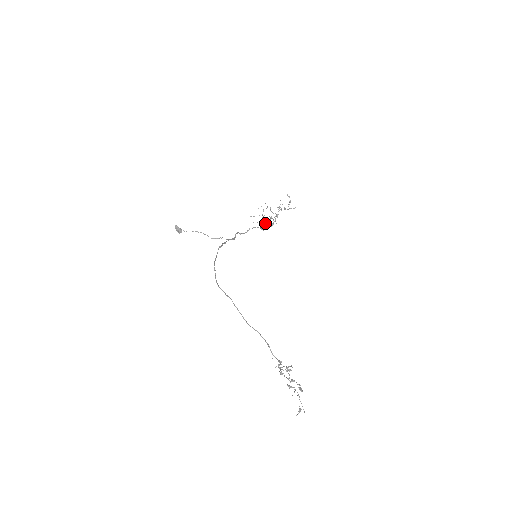
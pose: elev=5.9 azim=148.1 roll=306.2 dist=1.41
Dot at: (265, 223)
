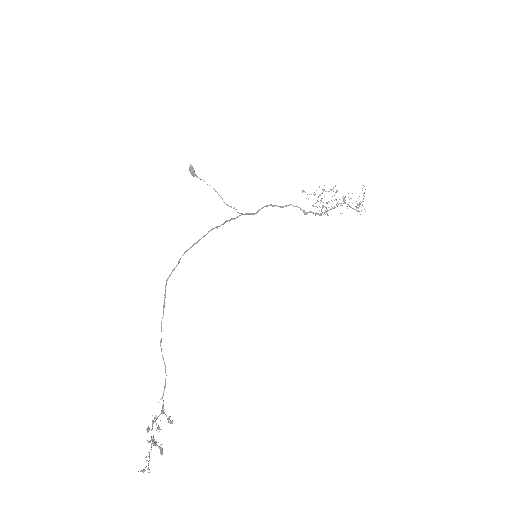
Dot at: (316, 206)
